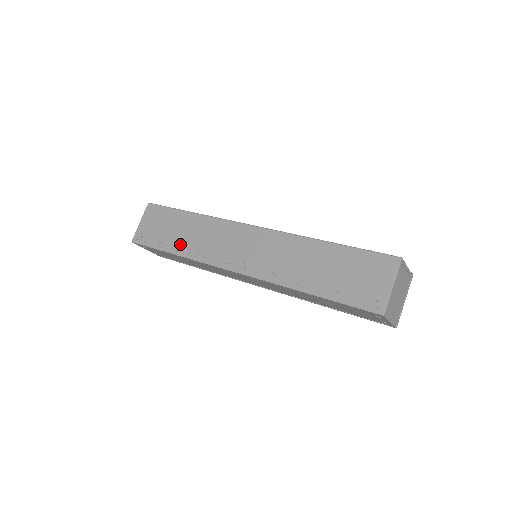
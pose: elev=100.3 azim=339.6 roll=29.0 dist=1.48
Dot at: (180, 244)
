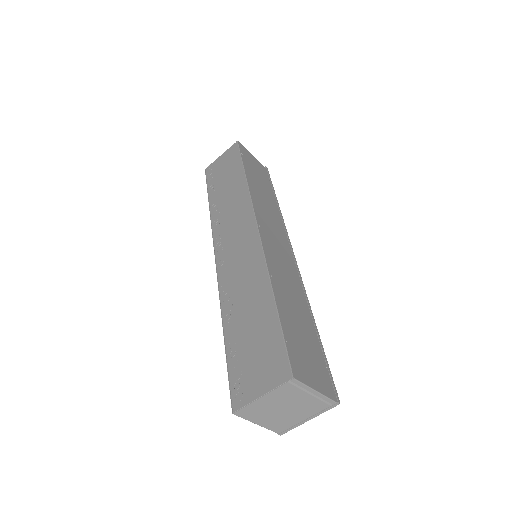
Dot at: (218, 198)
